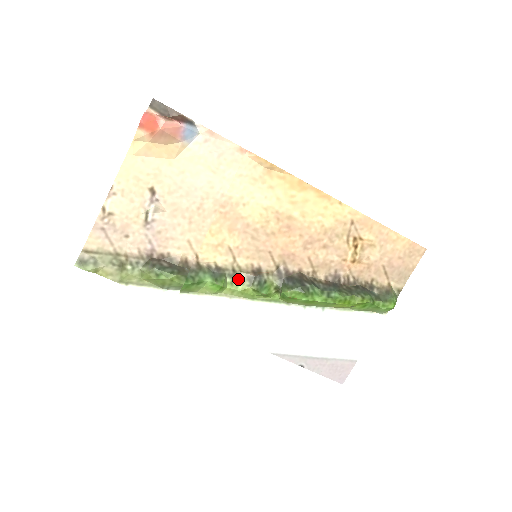
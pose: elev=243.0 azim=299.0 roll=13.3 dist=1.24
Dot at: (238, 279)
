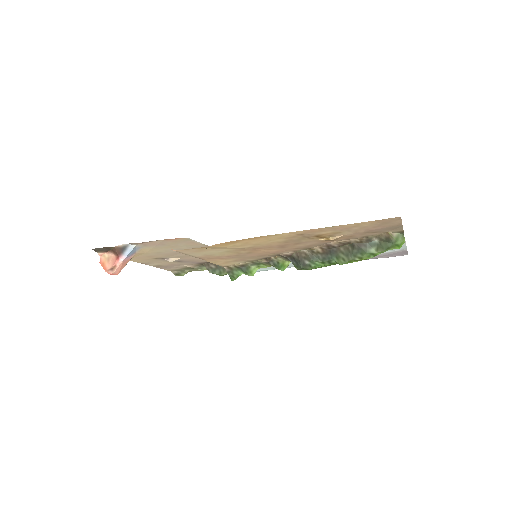
Dot at: (260, 264)
